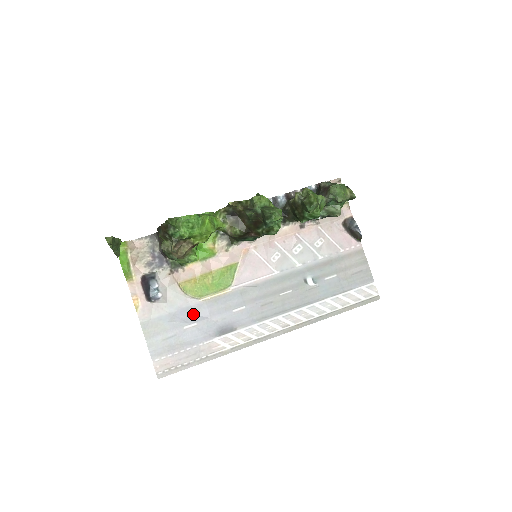
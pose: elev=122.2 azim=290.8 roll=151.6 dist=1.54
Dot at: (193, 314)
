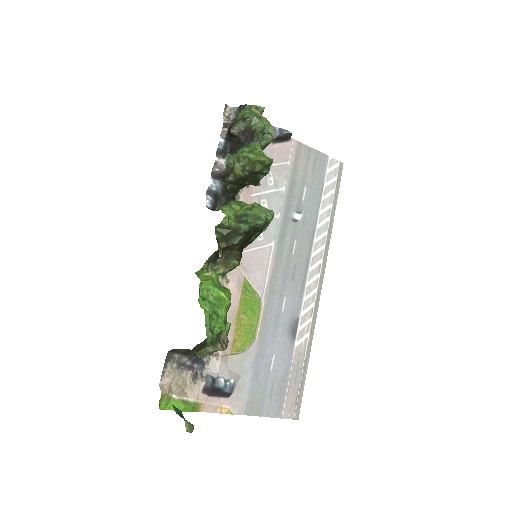
Dot at: (264, 354)
